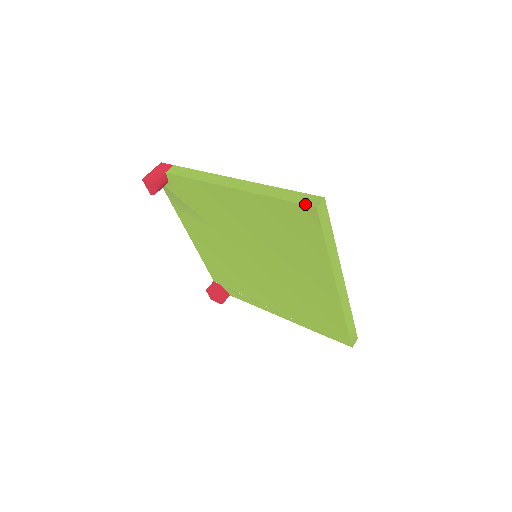
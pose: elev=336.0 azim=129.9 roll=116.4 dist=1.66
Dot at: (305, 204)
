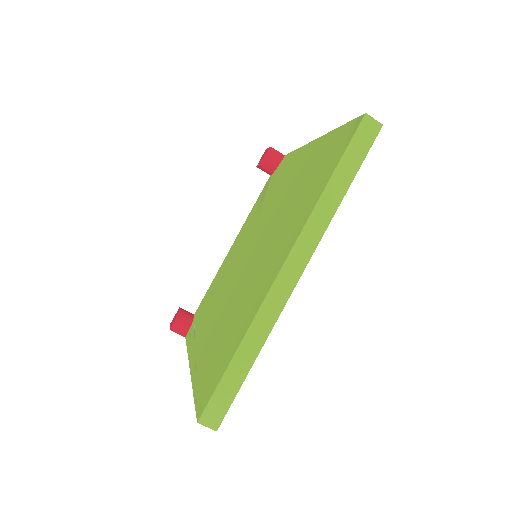
Dot at: (359, 117)
